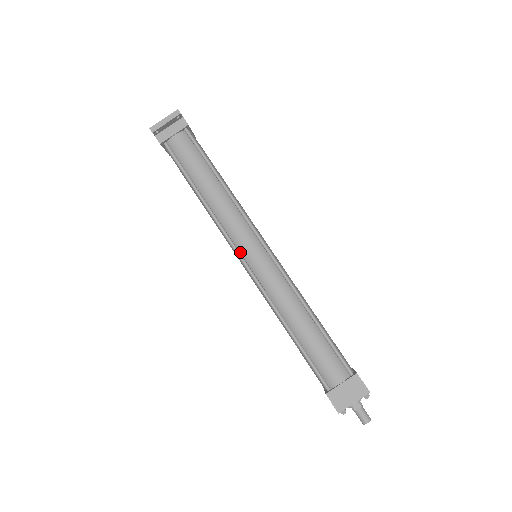
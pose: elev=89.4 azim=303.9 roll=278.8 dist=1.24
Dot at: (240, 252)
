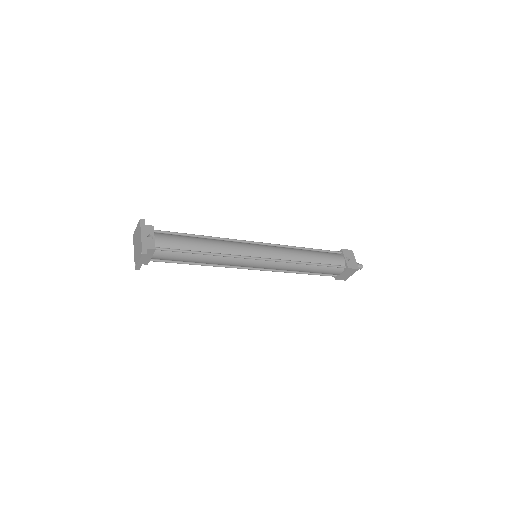
Dot at: (248, 267)
